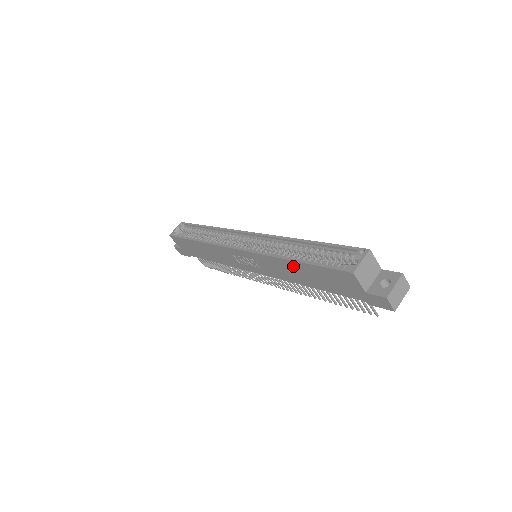
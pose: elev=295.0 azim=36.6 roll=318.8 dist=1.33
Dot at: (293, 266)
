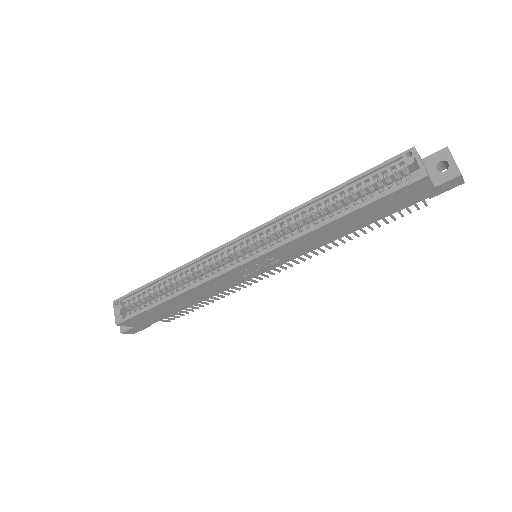
Dot at: (336, 225)
